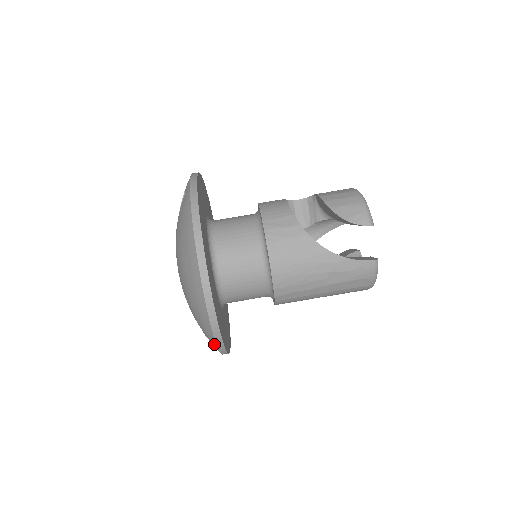
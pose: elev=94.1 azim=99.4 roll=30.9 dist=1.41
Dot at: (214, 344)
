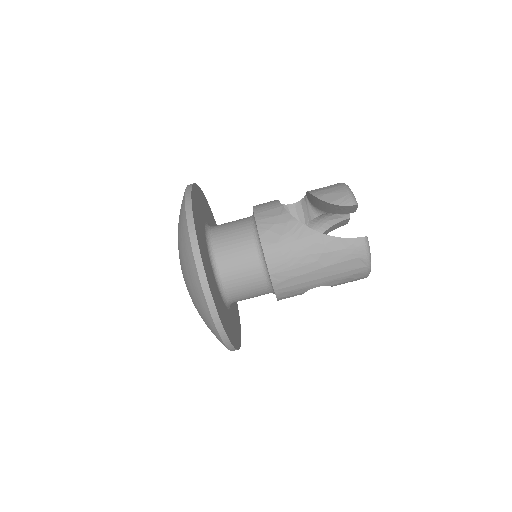
Dot at: (215, 330)
